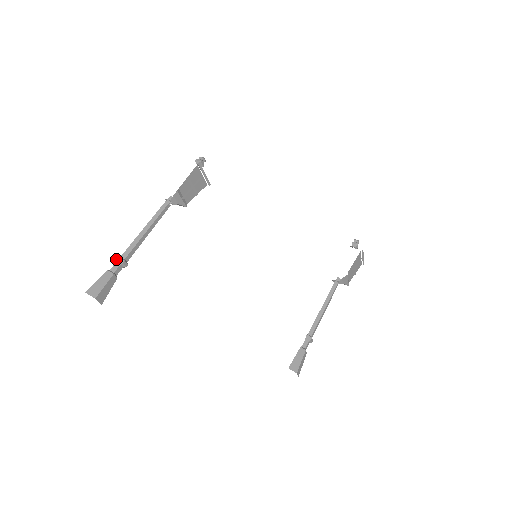
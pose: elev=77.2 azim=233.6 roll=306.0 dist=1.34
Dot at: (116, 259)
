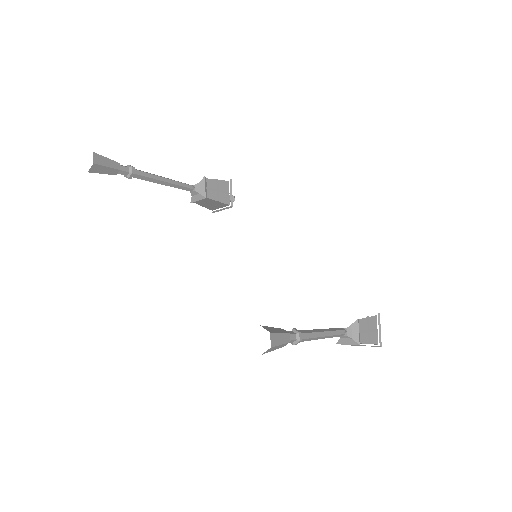
Dot at: (128, 165)
